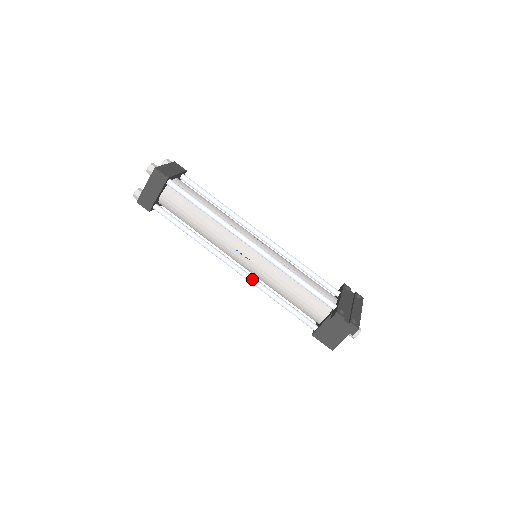
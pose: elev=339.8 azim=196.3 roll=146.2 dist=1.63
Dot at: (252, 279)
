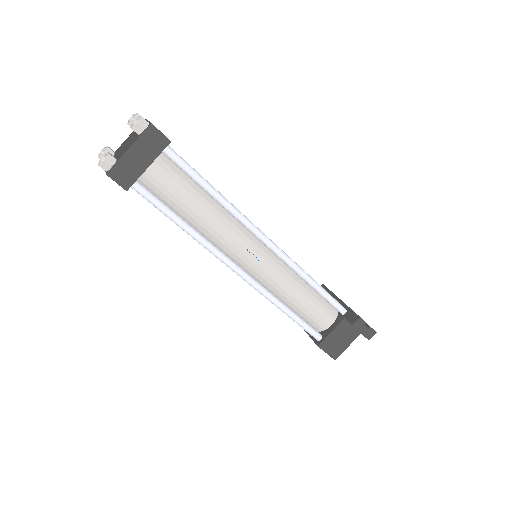
Dot at: (260, 286)
